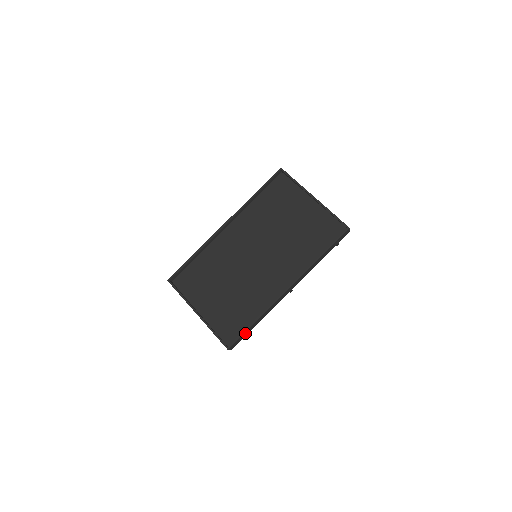
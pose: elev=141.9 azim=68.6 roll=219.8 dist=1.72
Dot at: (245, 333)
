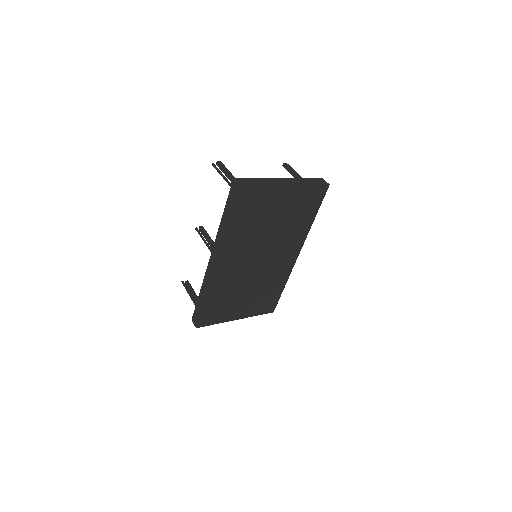
Dot at: occluded
